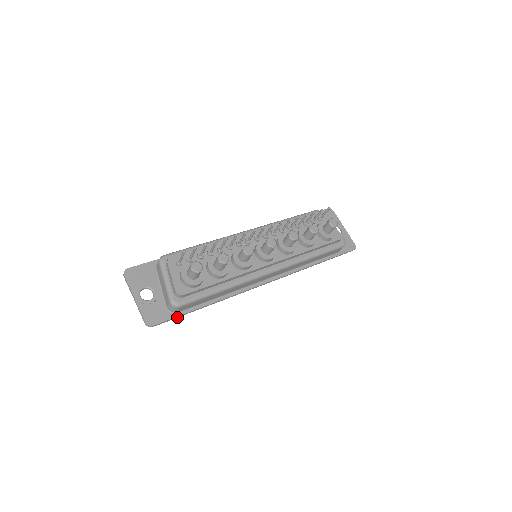
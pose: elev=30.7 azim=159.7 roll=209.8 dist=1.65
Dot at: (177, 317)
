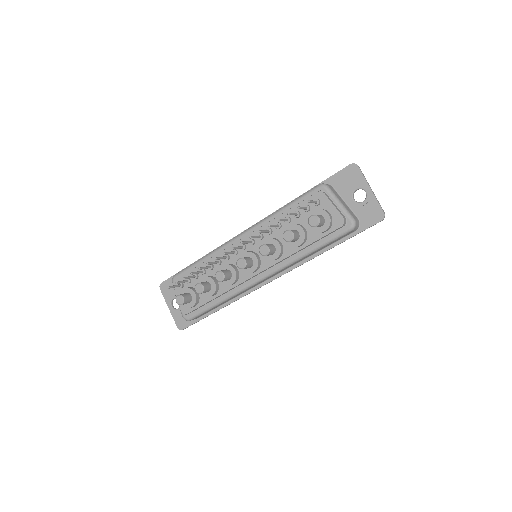
Dot at: occluded
